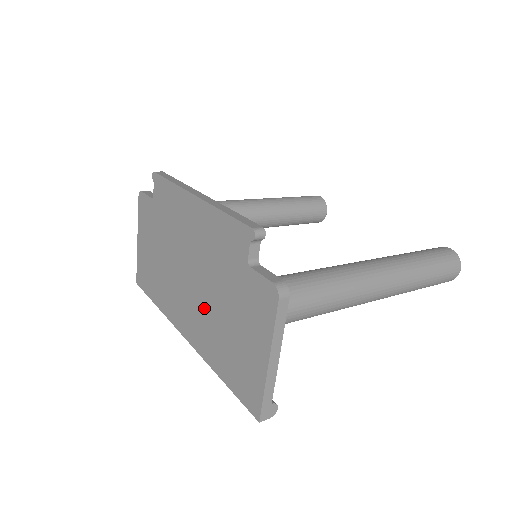
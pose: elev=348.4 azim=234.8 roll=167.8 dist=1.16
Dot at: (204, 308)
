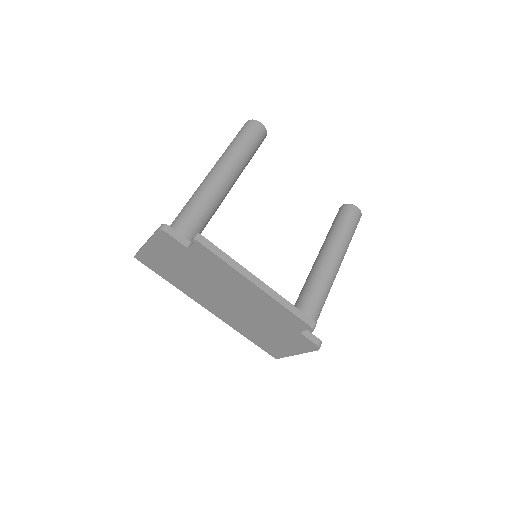
Dot at: (242, 317)
